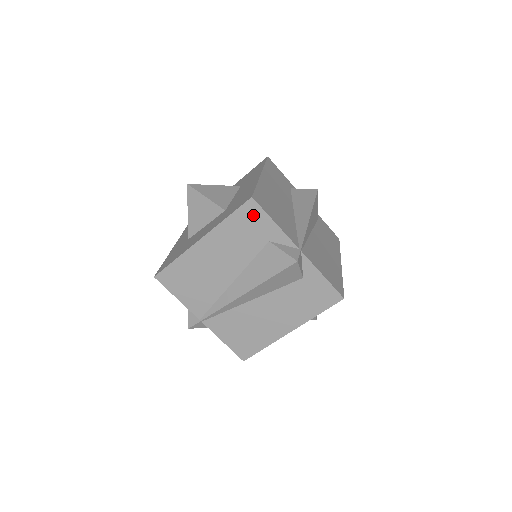
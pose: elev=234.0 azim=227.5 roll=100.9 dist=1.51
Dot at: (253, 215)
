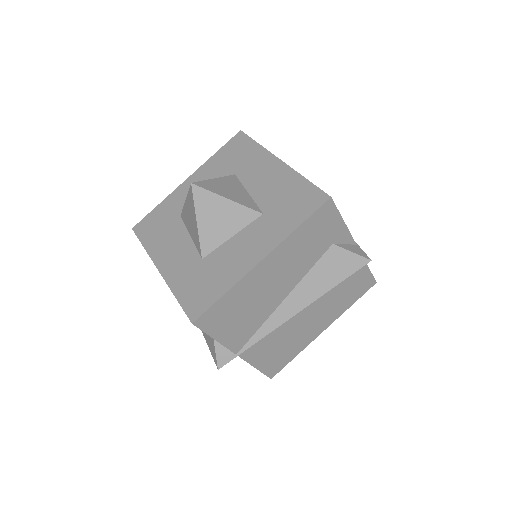
Dot at: (326, 218)
